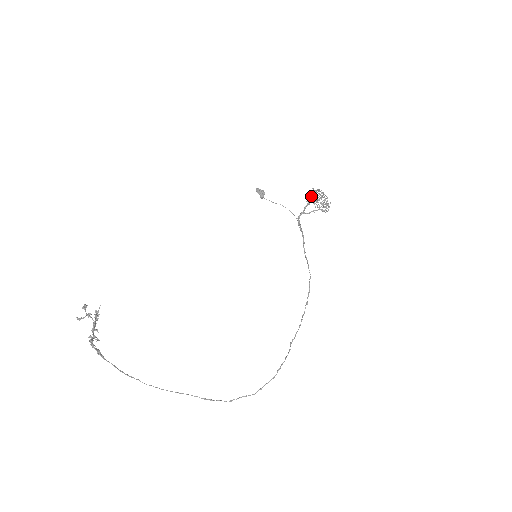
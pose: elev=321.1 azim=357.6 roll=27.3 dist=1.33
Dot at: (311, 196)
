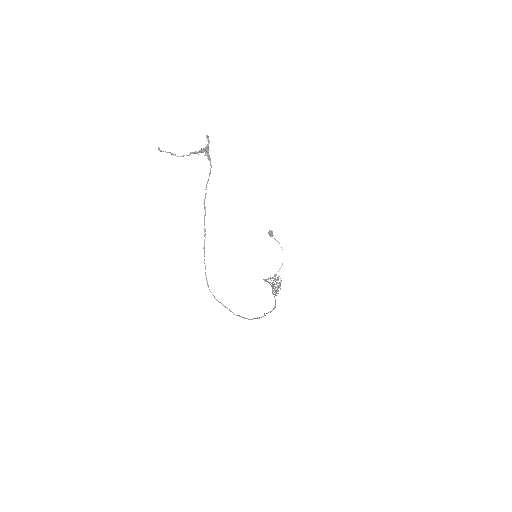
Dot at: occluded
